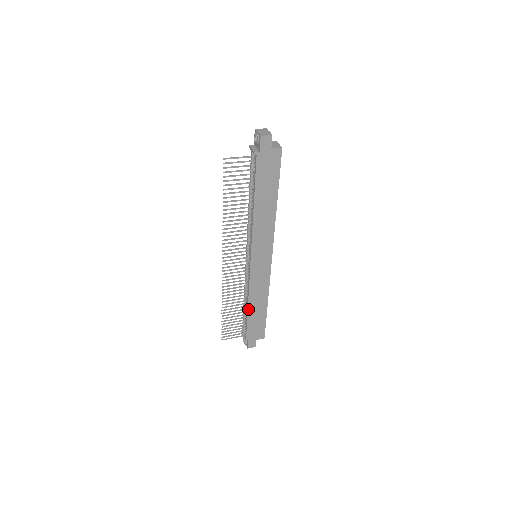
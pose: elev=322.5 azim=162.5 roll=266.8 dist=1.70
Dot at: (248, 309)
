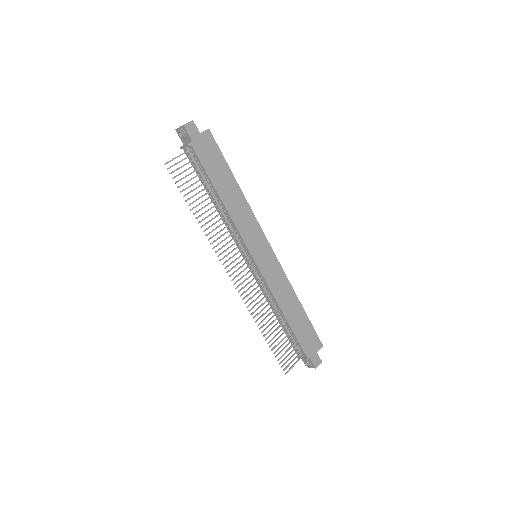
Dot at: (286, 319)
